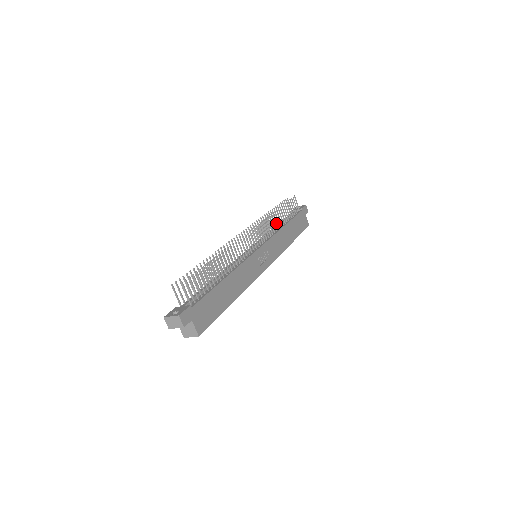
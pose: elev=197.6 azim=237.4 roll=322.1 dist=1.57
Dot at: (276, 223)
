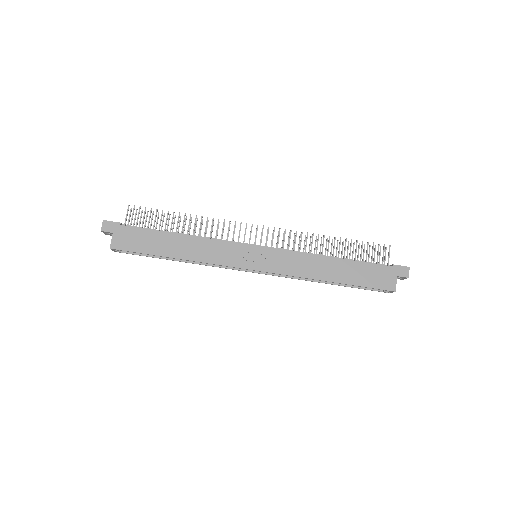
Dot at: (317, 247)
